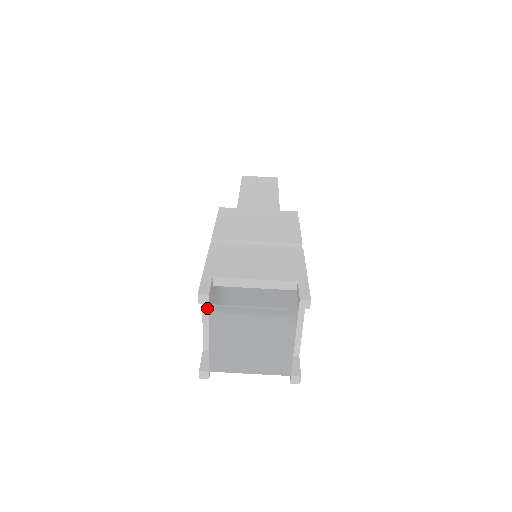
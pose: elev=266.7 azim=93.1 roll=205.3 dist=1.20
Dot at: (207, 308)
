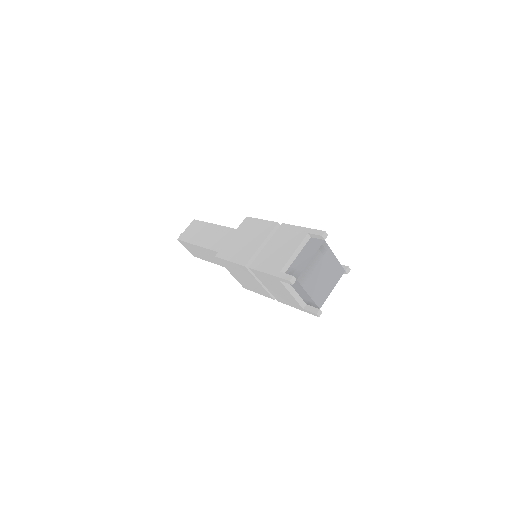
Dot at: (289, 288)
